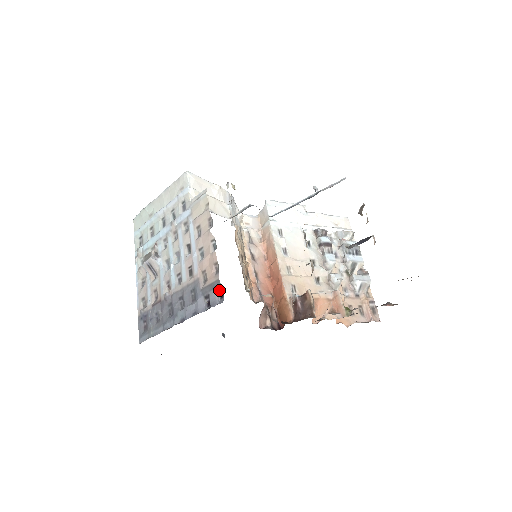
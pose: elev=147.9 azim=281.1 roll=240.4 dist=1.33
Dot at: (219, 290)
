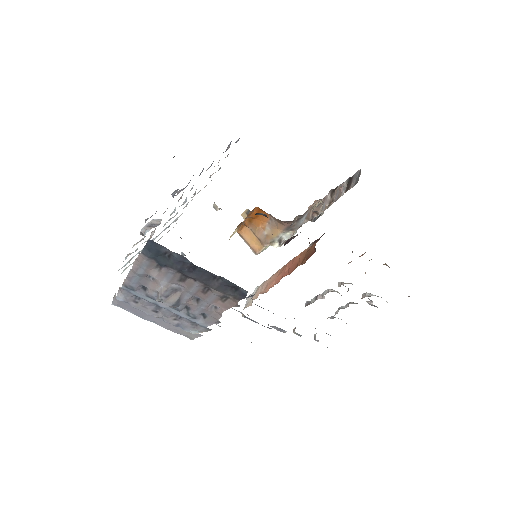
Dot at: occluded
